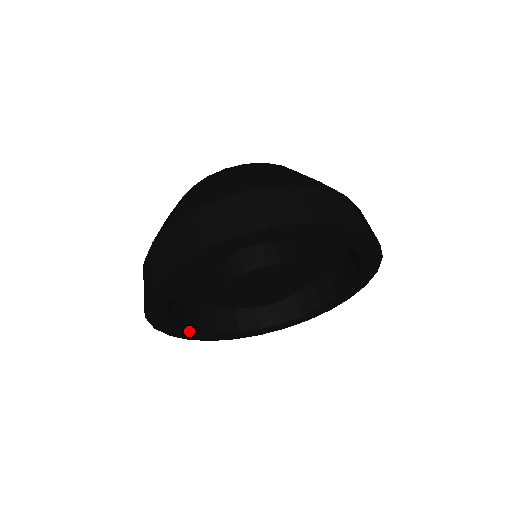
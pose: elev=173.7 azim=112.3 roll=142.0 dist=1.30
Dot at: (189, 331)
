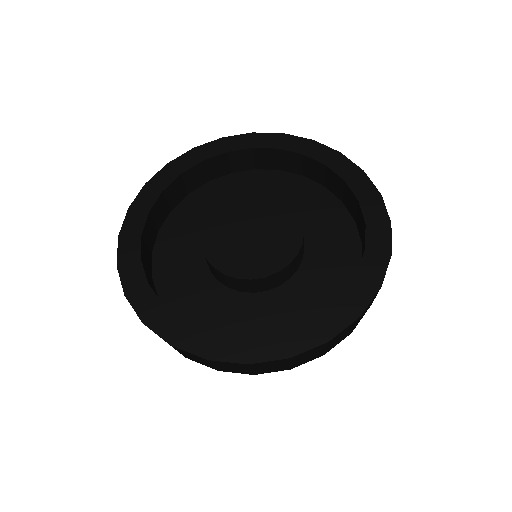
Dot at: (169, 316)
